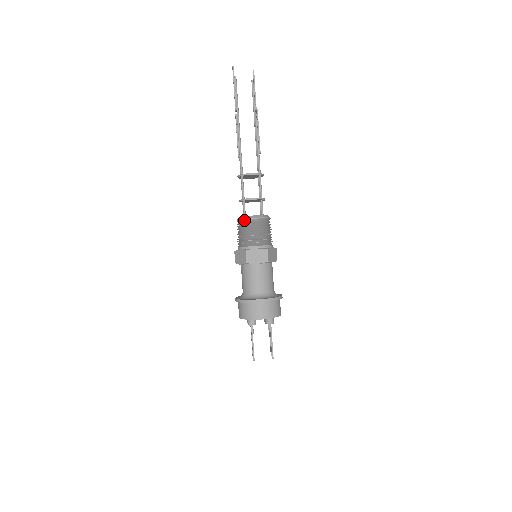
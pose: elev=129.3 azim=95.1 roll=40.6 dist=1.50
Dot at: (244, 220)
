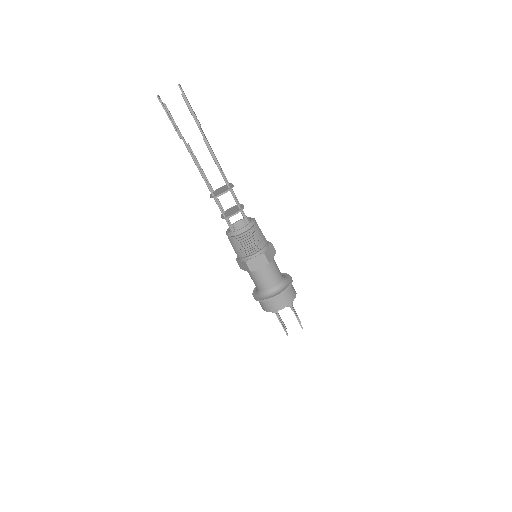
Dot at: (233, 236)
